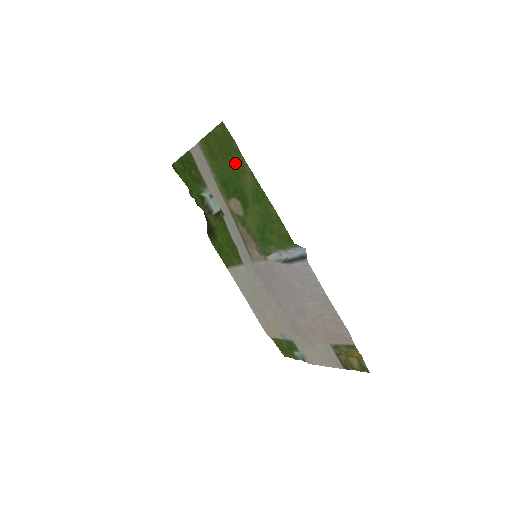
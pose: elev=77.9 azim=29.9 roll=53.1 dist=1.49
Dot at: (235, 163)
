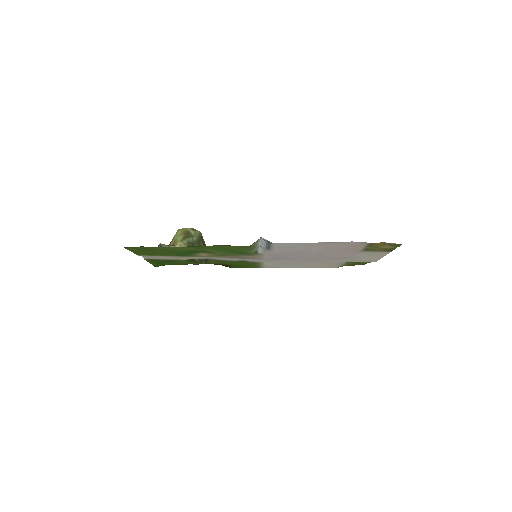
Dot at: (163, 250)
